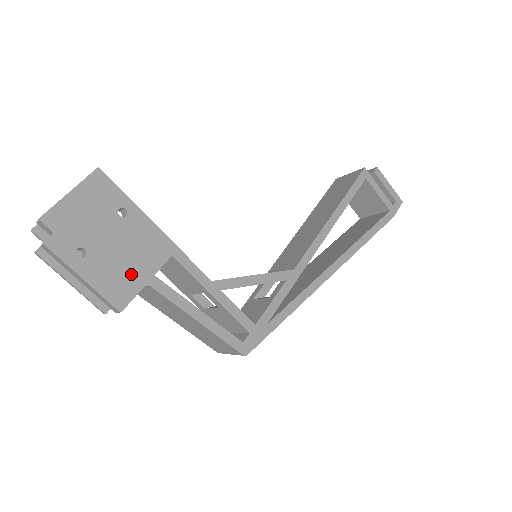
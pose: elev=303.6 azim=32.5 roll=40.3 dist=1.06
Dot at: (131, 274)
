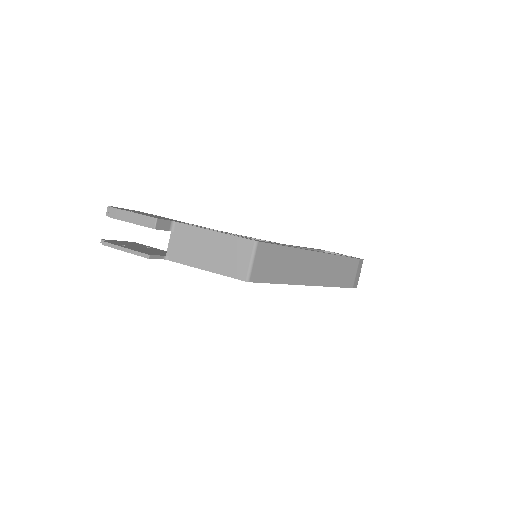
Dot at: occluded
